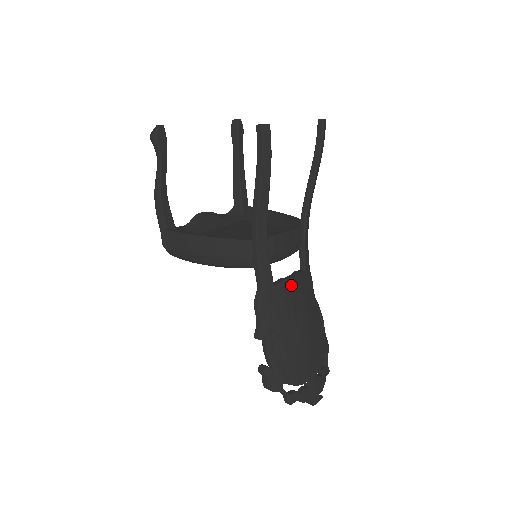
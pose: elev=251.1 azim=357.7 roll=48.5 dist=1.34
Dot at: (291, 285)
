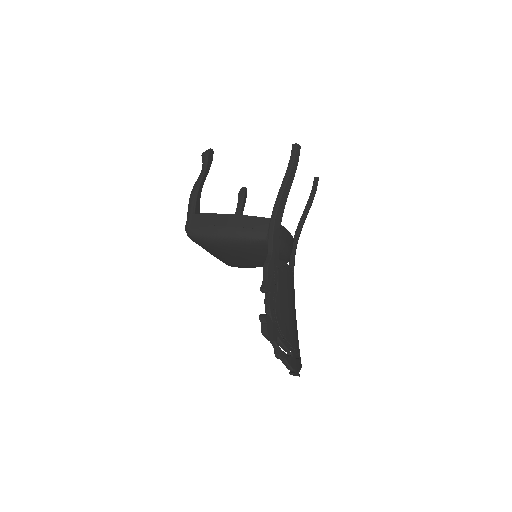
Dot at: (288, 269)
